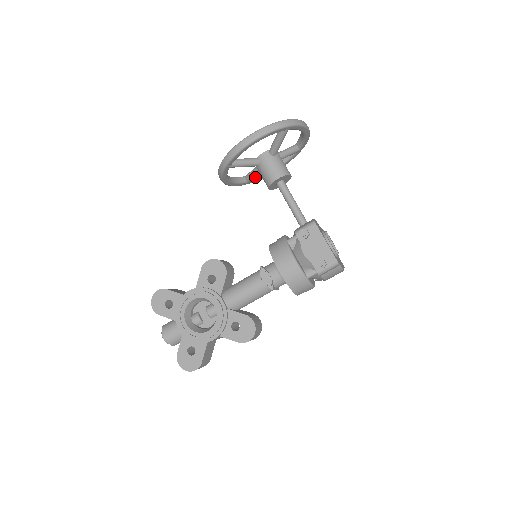
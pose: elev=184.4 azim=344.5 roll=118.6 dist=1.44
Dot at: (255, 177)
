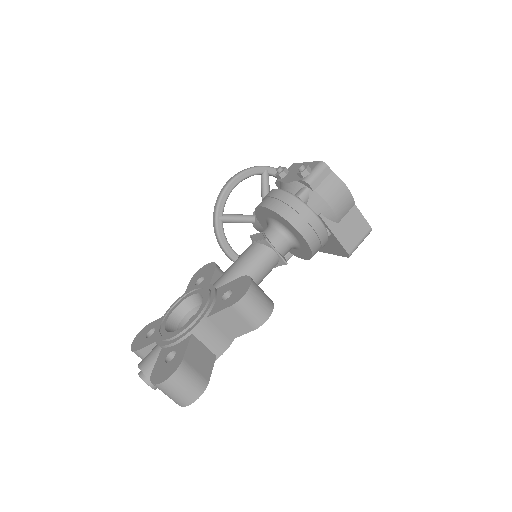
Dot at: occluded
